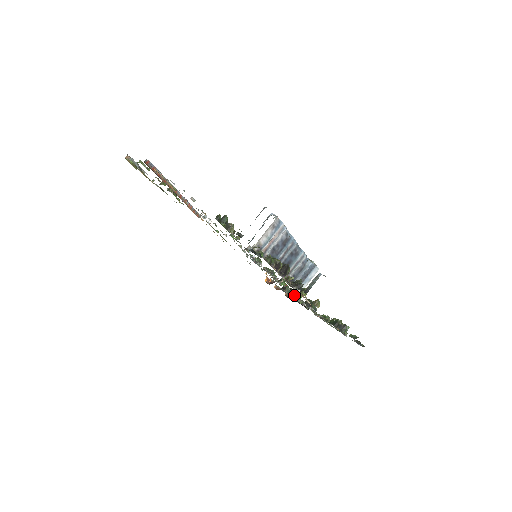
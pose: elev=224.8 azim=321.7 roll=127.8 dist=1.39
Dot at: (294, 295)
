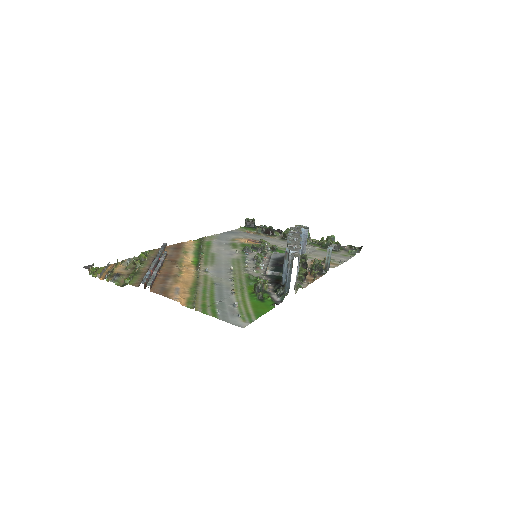
Dot at: (268, 232)
